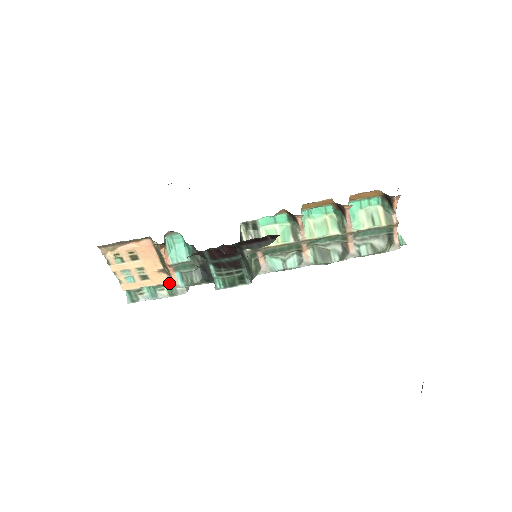
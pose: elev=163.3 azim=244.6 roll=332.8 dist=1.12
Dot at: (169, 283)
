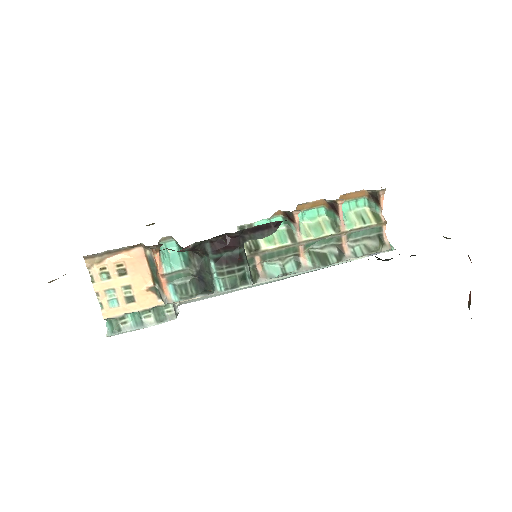
Dot at: (157, 308)
